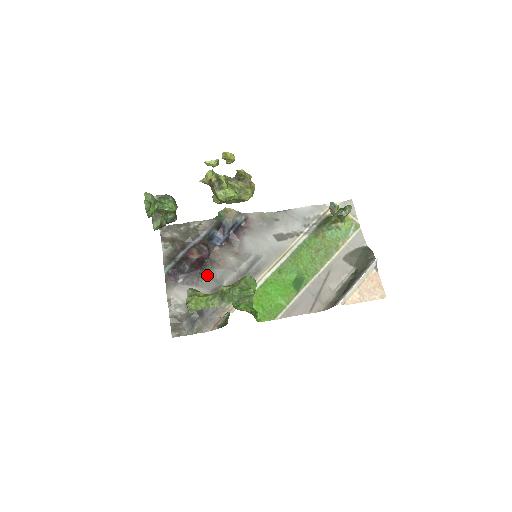
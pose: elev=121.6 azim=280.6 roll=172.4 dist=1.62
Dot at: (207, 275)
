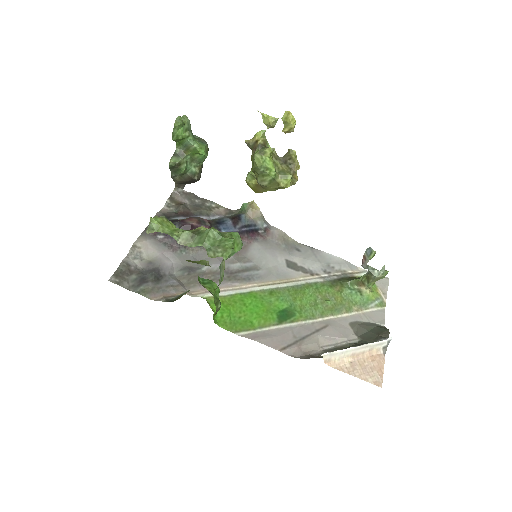
Dot at: (192, 249)
